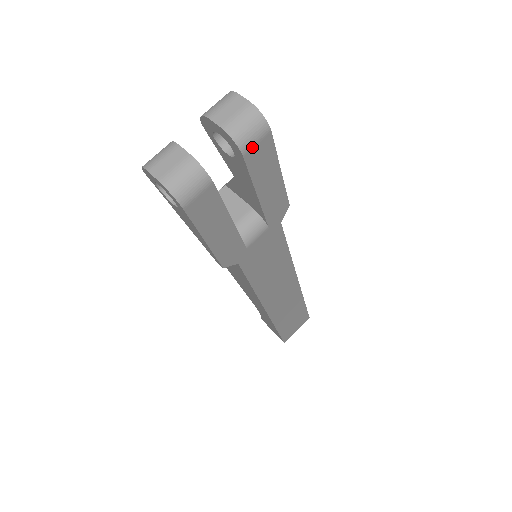
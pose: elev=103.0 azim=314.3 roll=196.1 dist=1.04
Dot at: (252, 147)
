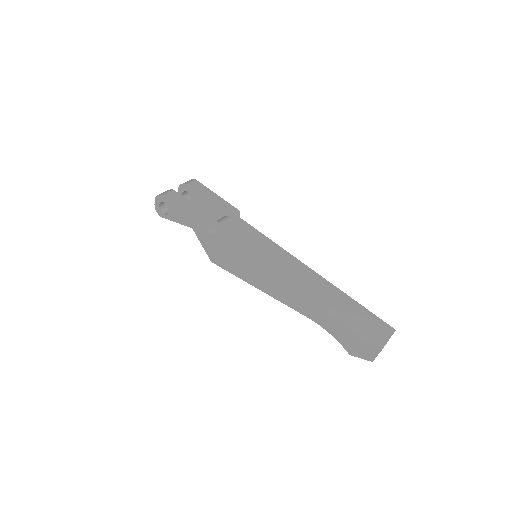
Dot at: (190, 184)
